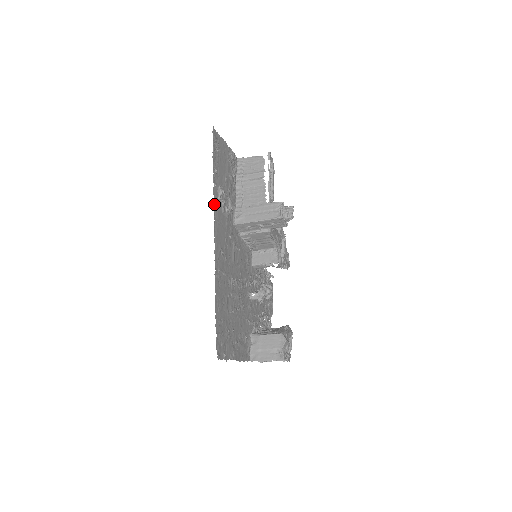
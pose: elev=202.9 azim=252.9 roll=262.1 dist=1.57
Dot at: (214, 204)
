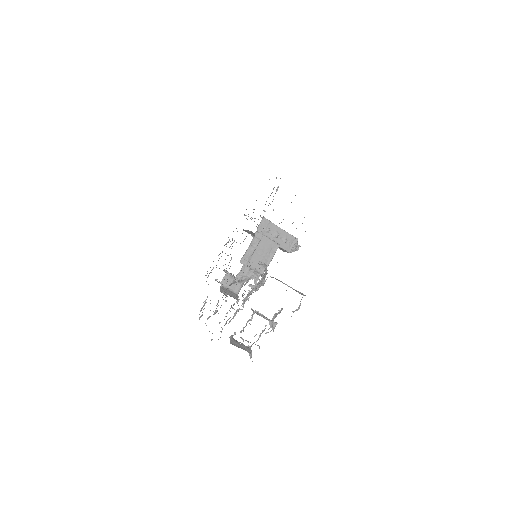
Dot at: occluded
